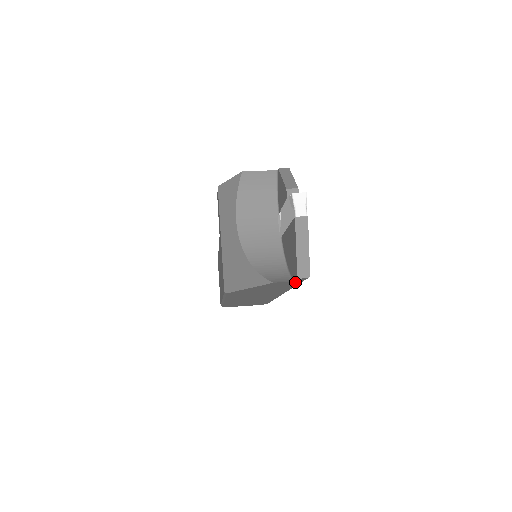
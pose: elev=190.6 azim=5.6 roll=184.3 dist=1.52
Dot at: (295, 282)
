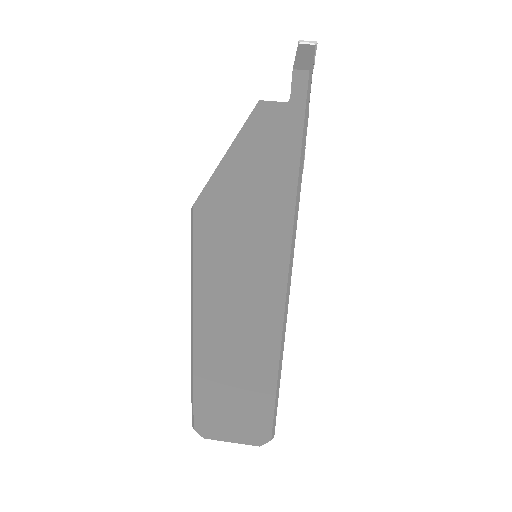
Dot at: (293, 119)
